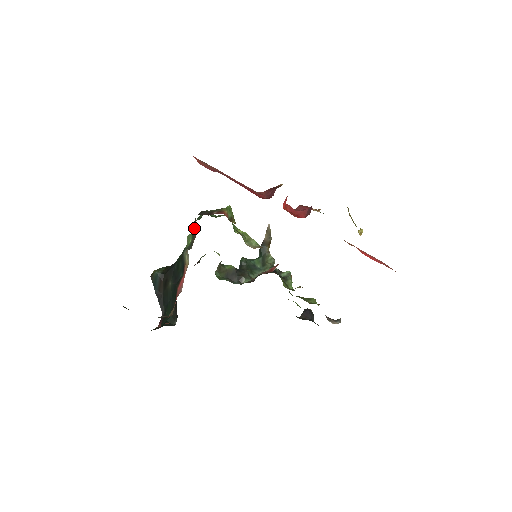
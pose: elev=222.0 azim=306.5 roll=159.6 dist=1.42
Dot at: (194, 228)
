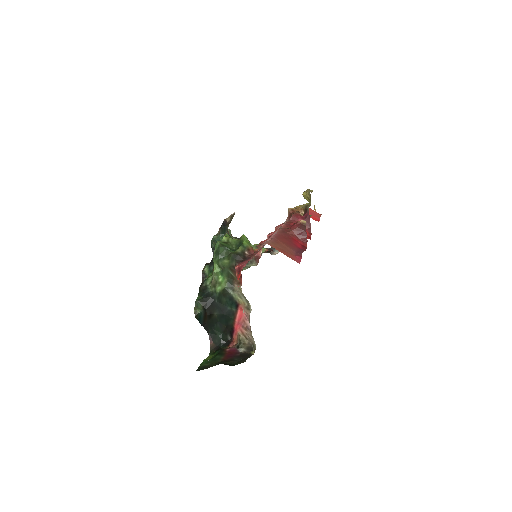
Dot at: (233, 272)
